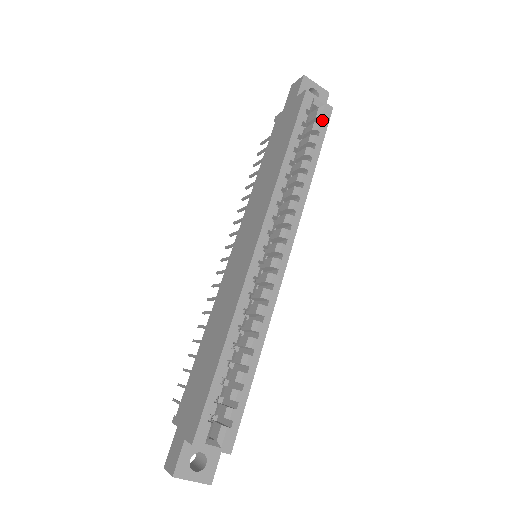
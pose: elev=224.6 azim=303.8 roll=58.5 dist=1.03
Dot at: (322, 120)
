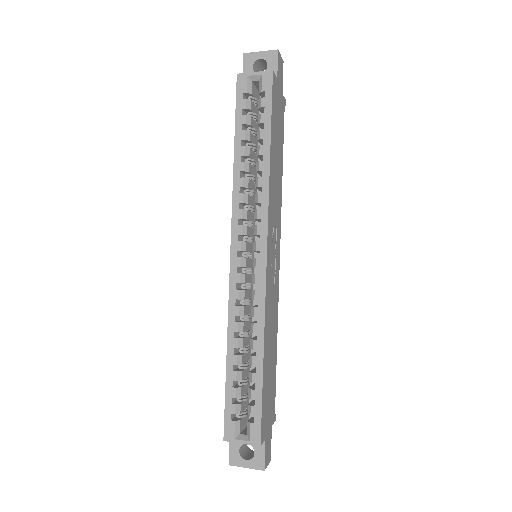
Dot at: (265, 92)
